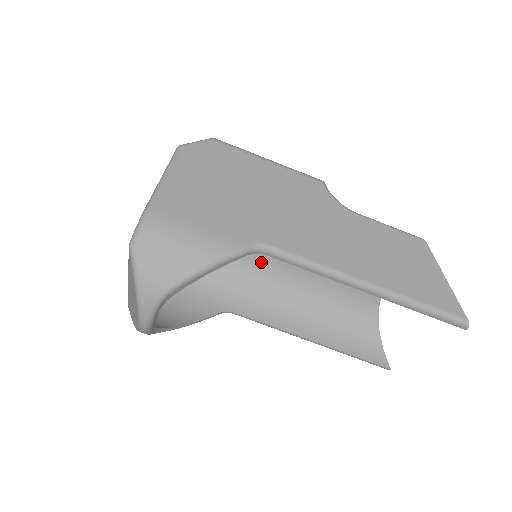
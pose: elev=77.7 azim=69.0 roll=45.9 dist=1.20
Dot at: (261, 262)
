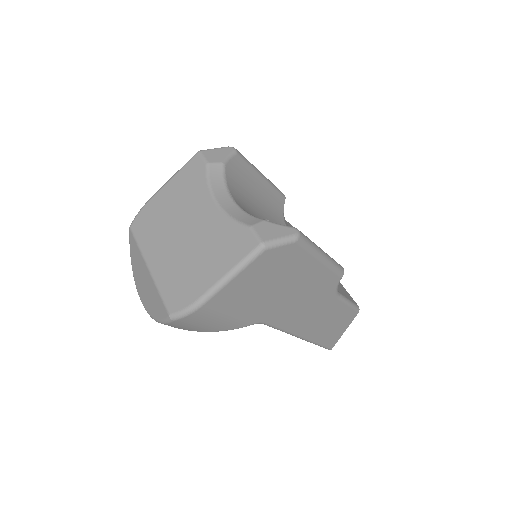
Dot at: occluded
